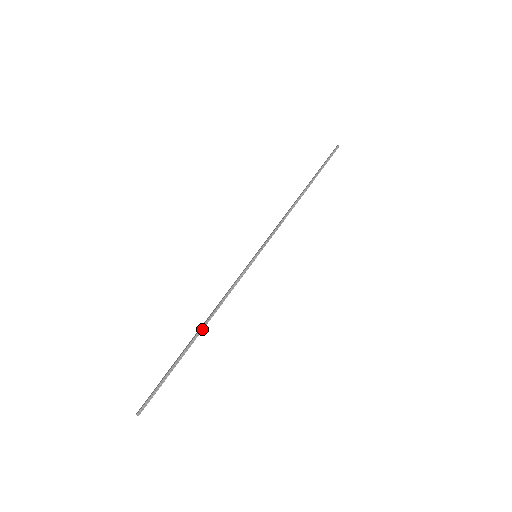
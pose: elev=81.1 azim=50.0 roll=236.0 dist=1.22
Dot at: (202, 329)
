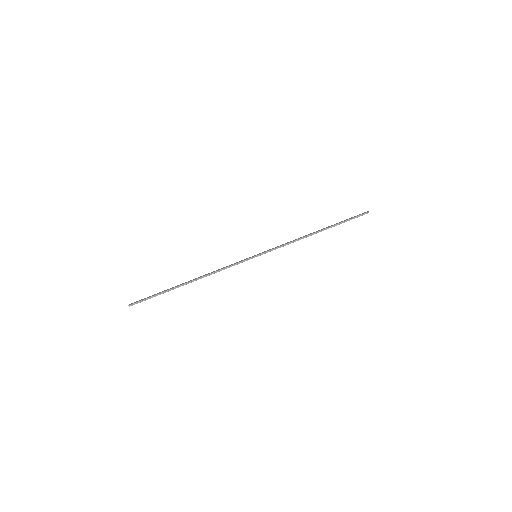
Dot at: (193, 281)
